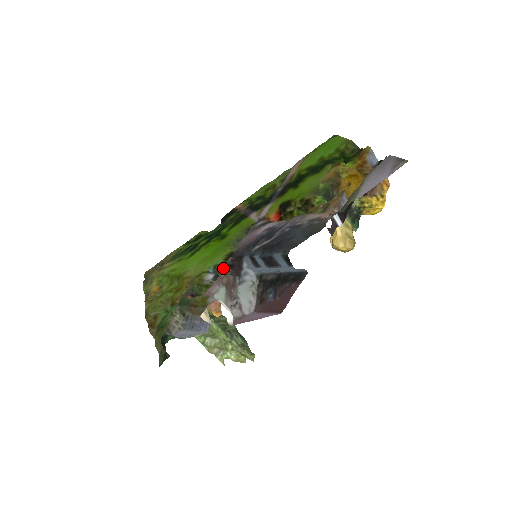
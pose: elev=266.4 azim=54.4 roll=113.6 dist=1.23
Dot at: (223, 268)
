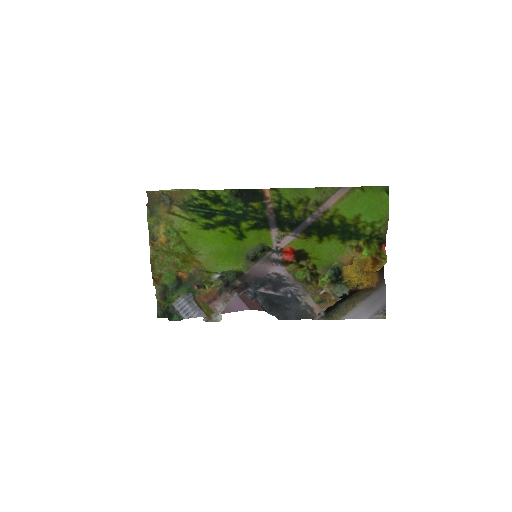
Dot at: occluded
